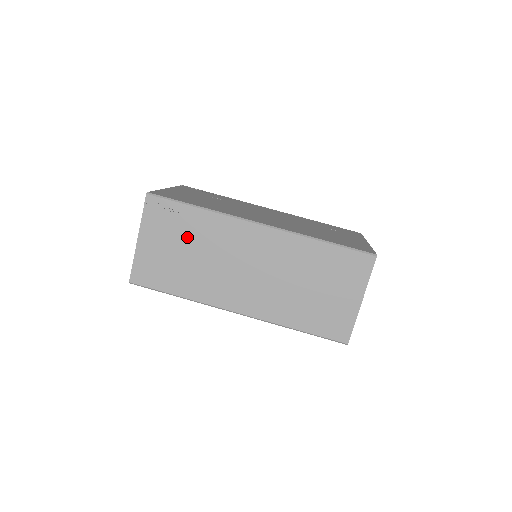
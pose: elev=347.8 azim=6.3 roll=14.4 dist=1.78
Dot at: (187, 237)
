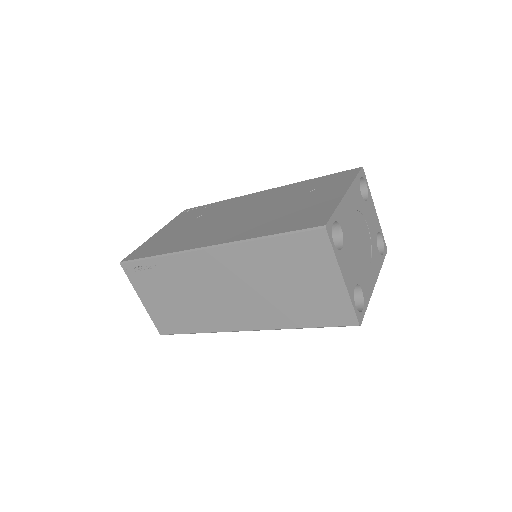
Dot at: (168, 284)
